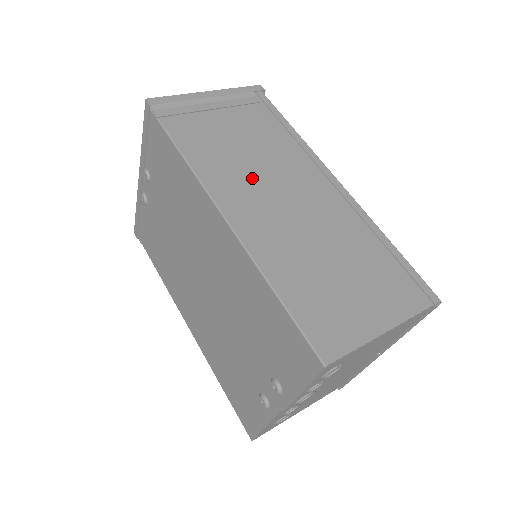
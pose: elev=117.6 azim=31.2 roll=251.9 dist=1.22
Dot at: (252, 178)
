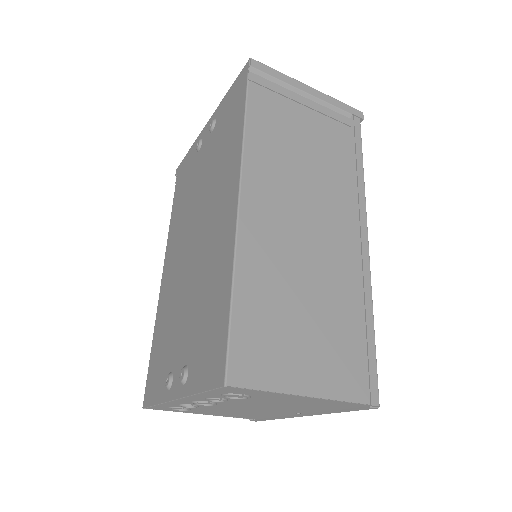
Dot at: (291, 184)
